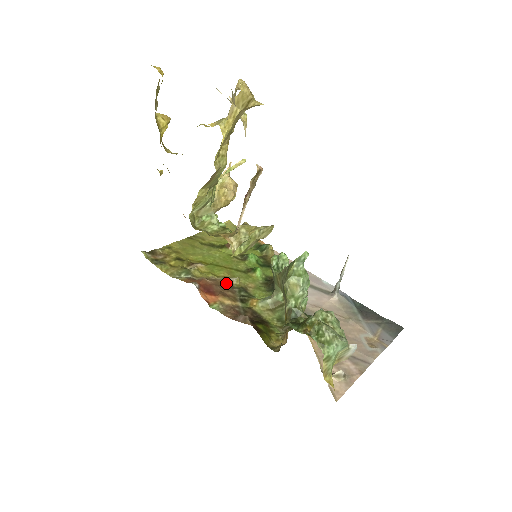
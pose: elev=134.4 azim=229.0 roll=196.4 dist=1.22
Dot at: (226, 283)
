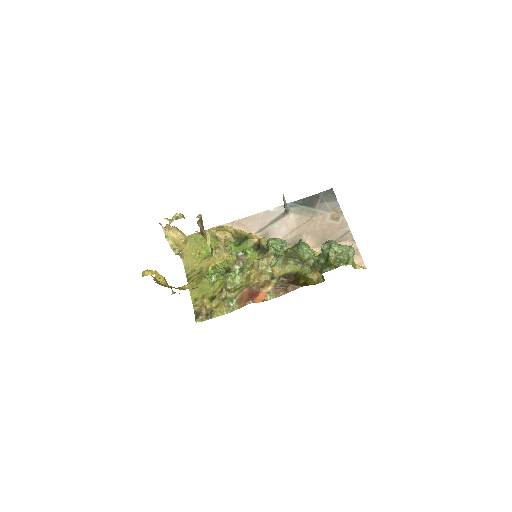
Dot at: occluded
